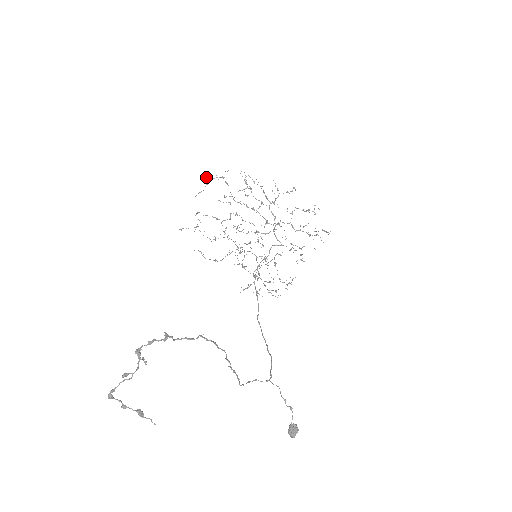
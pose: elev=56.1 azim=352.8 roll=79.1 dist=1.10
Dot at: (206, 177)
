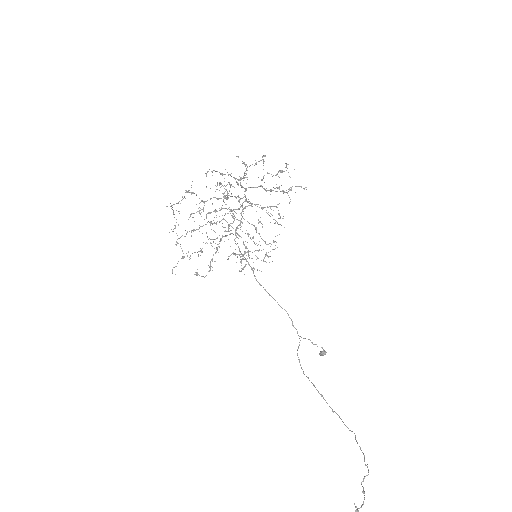
Dot at: (171, 205)
